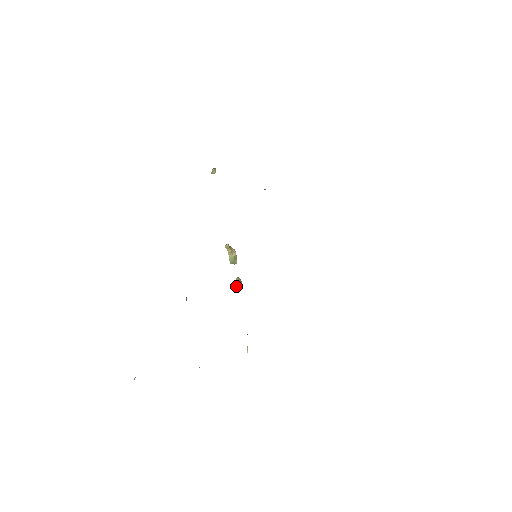
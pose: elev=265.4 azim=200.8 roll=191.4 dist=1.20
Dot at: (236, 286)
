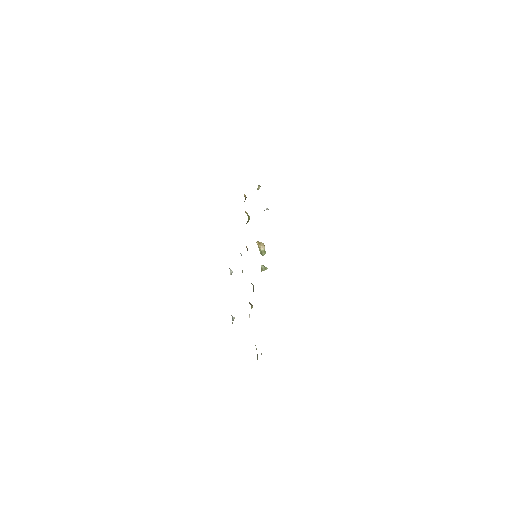
Dot at: (261, 271)
